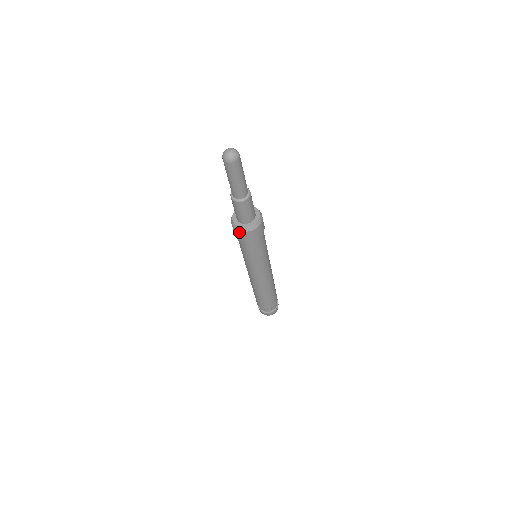
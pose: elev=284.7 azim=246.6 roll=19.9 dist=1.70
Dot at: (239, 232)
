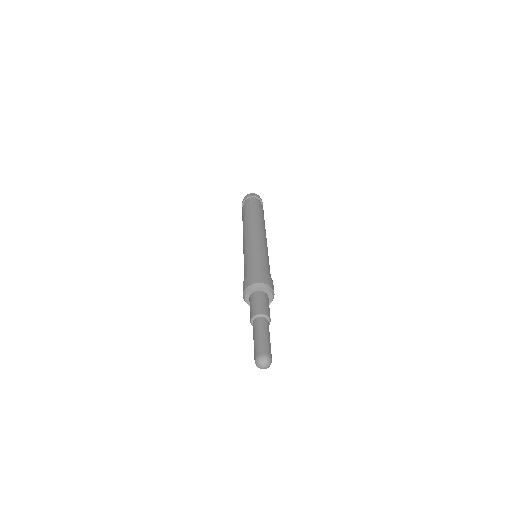
Dot at: occluded
